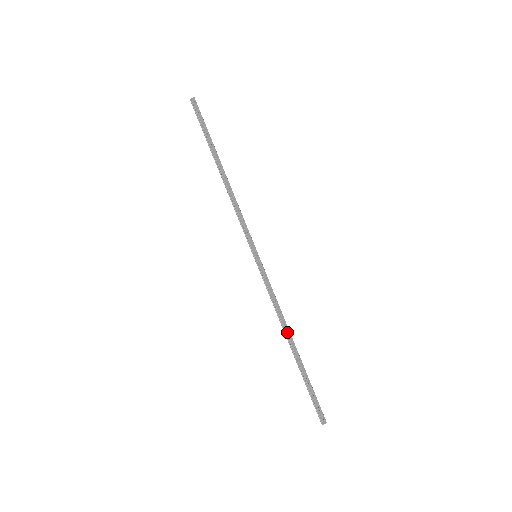
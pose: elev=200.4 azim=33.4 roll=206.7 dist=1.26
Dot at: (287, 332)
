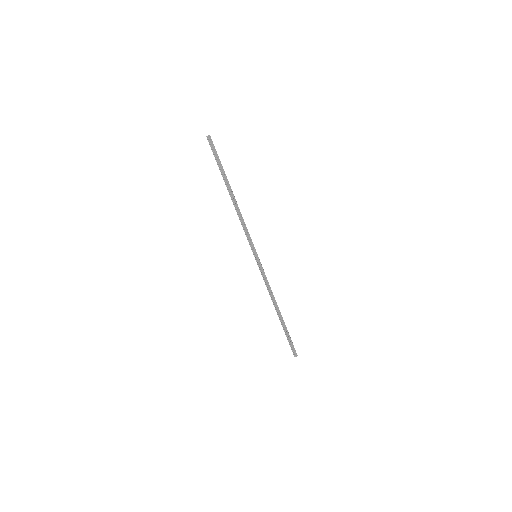
Dot at: (276, 305)
